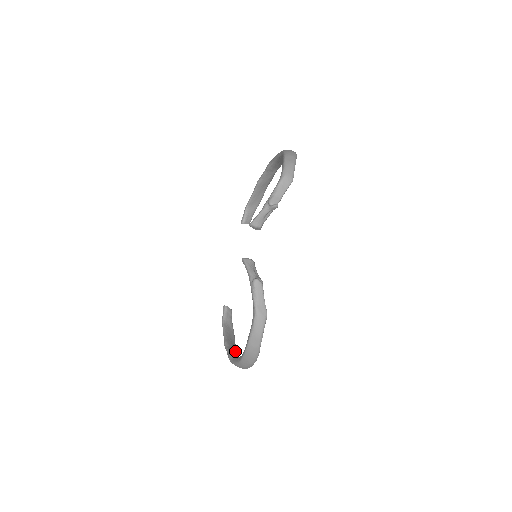
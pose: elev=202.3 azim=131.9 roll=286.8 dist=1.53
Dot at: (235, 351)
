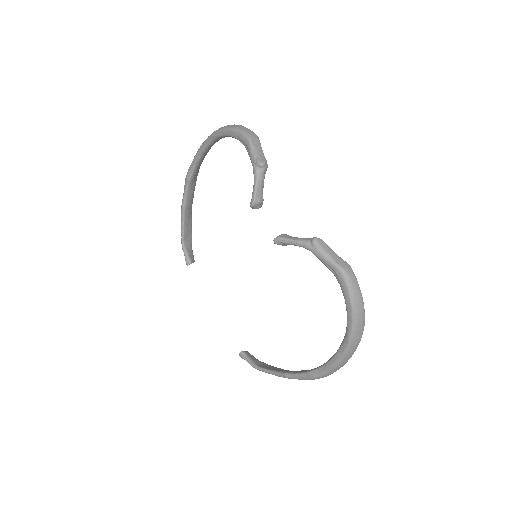
Dot at: (305, 370)
